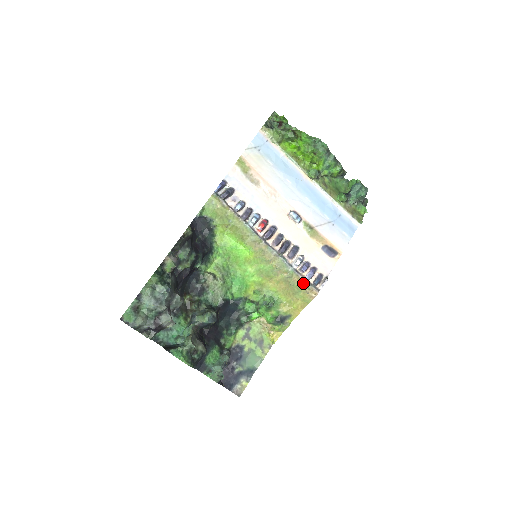
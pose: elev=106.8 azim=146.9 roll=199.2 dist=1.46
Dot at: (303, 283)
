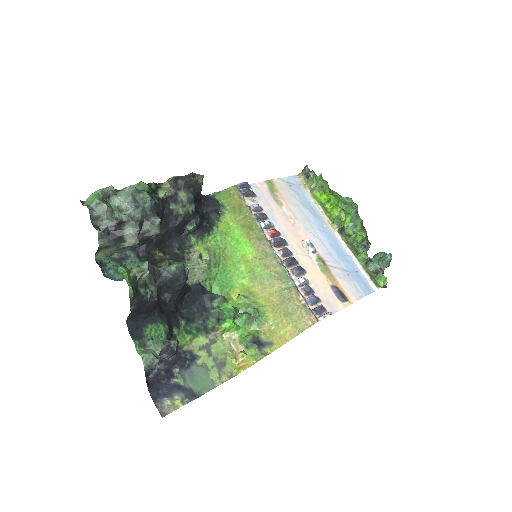
Dot at: (301, 303)
